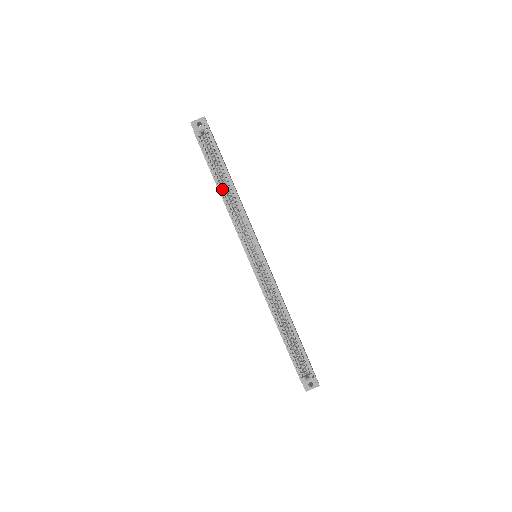
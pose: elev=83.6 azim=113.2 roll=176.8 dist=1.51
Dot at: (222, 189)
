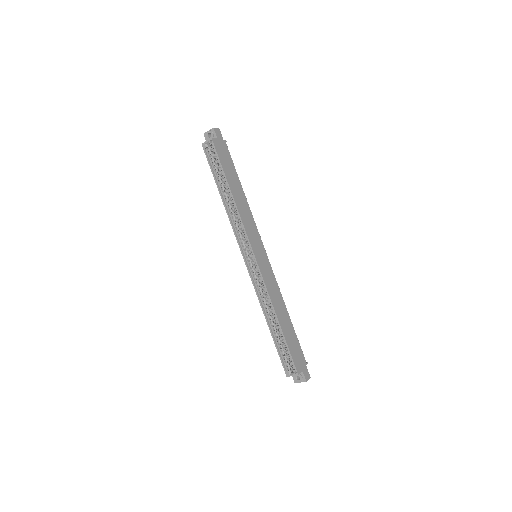
Dot at: (228, 194)
